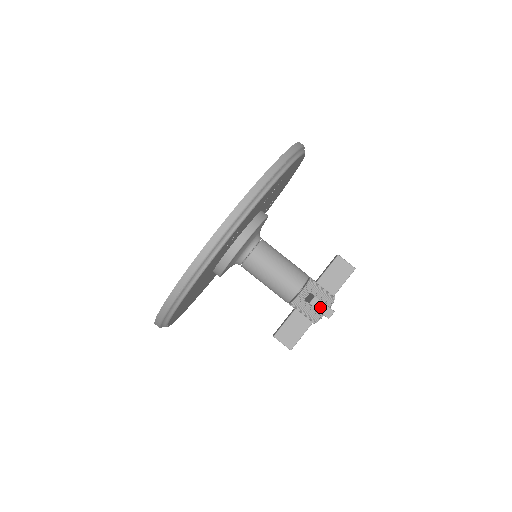
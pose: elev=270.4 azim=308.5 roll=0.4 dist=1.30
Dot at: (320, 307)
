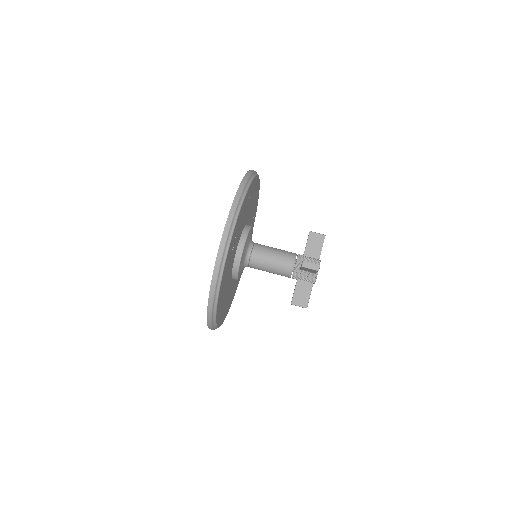
Dot at: (309, 266)
